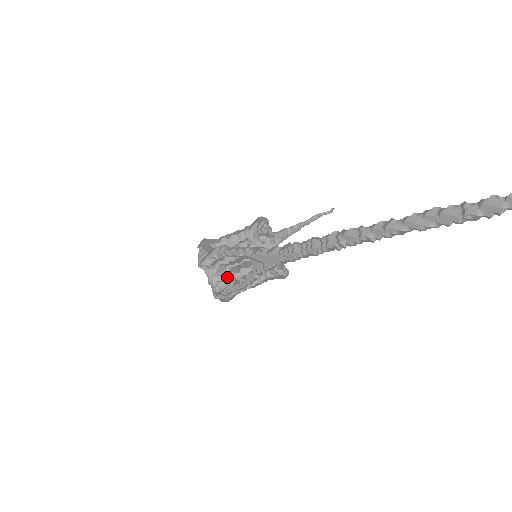
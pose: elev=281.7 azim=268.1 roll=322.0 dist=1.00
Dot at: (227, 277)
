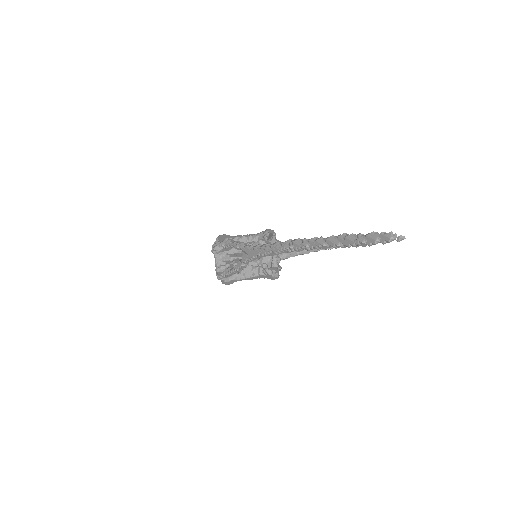
Dot at: (228, 264)
